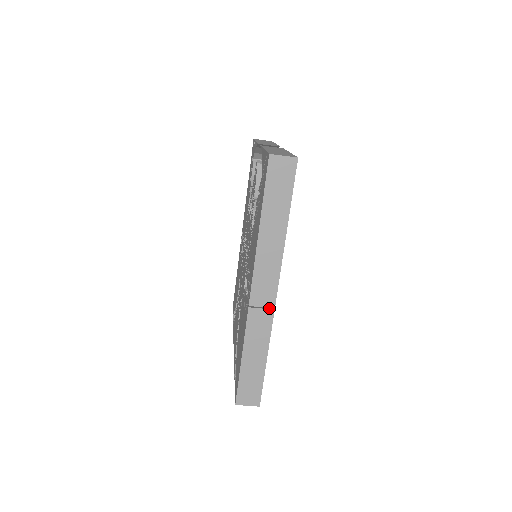
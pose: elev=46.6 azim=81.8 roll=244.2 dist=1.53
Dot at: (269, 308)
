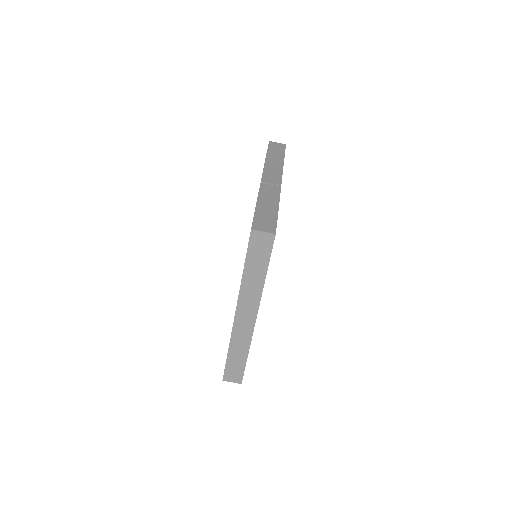
Dot at: occluded
